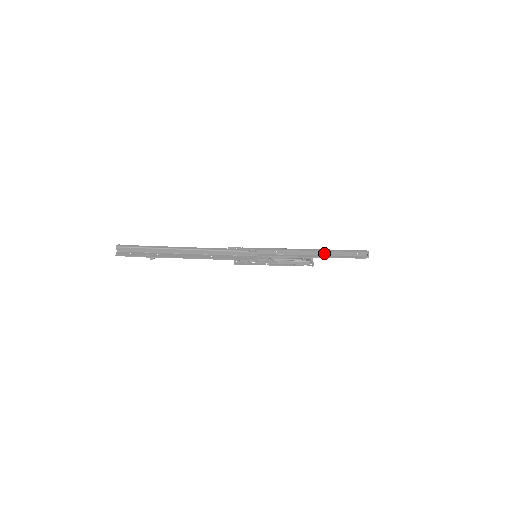
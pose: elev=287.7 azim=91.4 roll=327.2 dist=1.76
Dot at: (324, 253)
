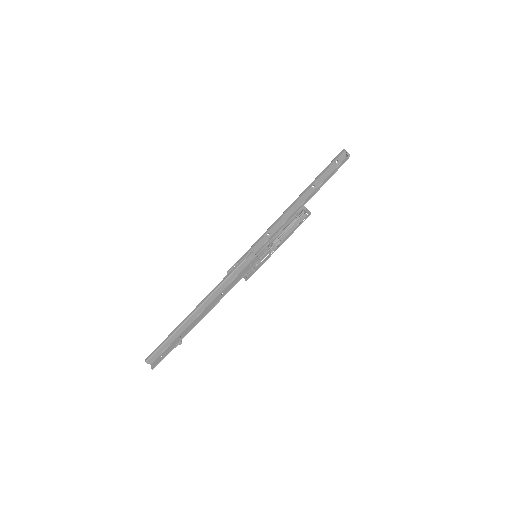
Dot at: (308, 193)
